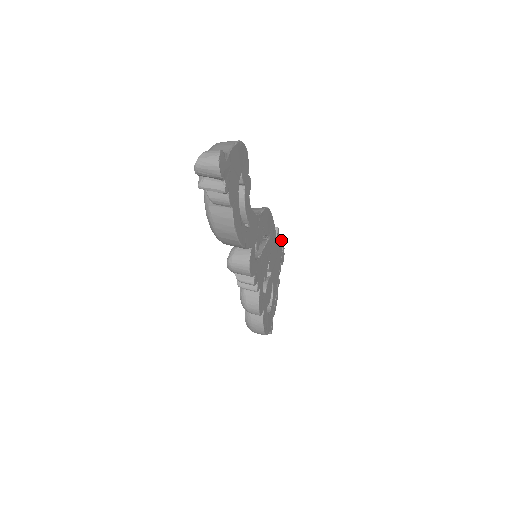
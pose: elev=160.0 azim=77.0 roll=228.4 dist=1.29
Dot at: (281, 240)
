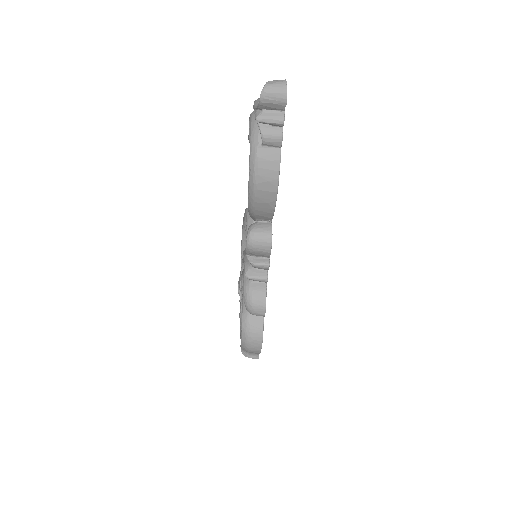
Dot at: occluded
